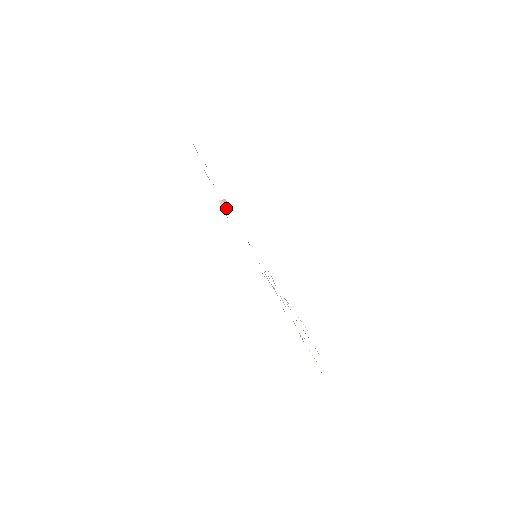
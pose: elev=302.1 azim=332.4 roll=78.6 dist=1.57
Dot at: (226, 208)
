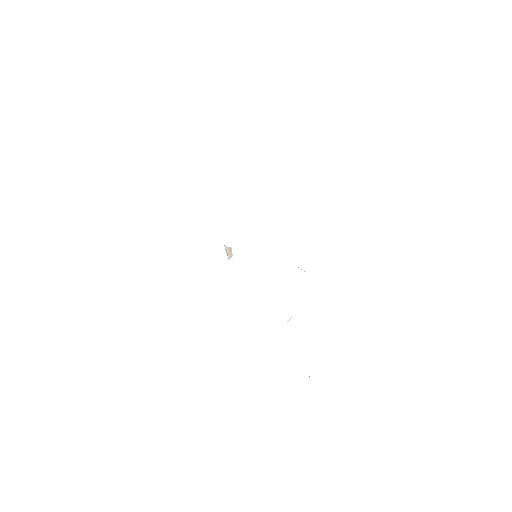
Dot at: (230, 257)
